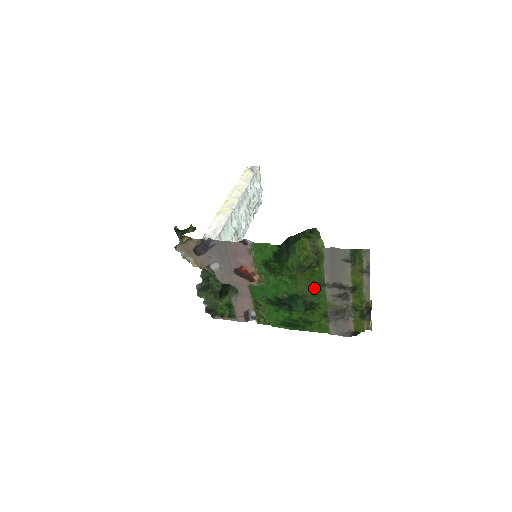
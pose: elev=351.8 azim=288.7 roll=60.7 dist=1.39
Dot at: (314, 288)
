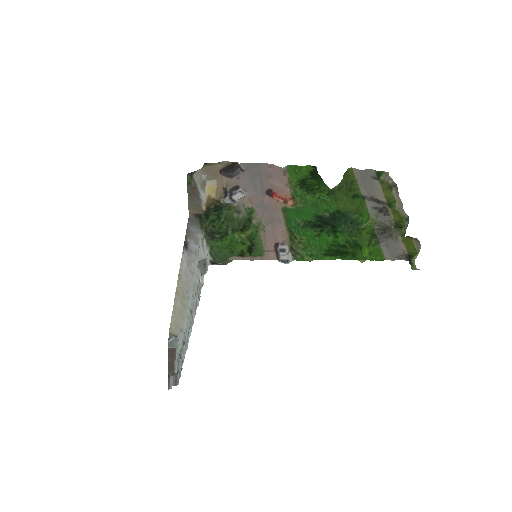
Dot at: (354, 204)
